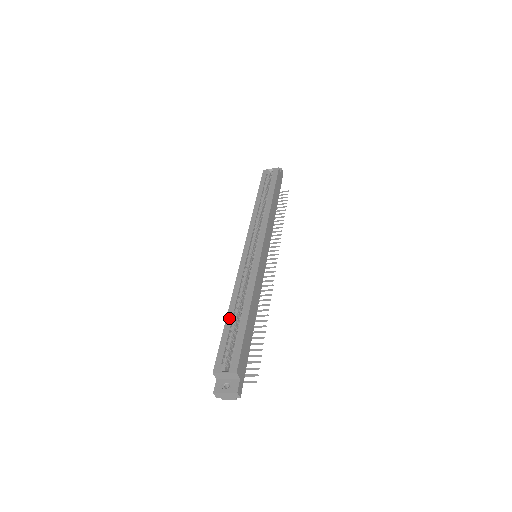
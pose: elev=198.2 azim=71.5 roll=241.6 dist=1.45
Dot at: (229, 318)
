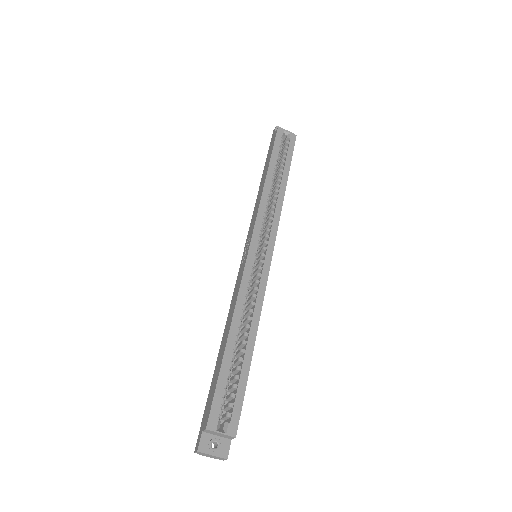
Dot at: (229, 350)
